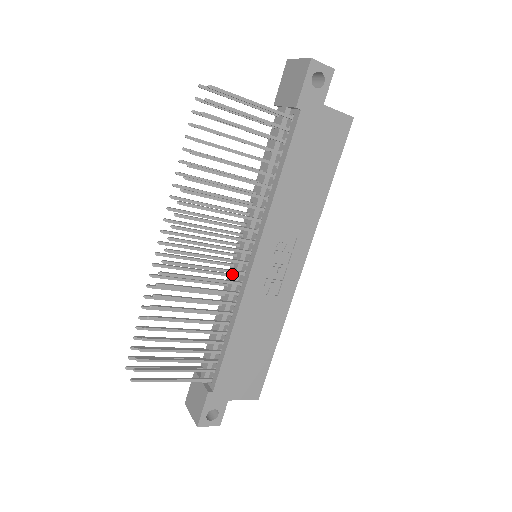
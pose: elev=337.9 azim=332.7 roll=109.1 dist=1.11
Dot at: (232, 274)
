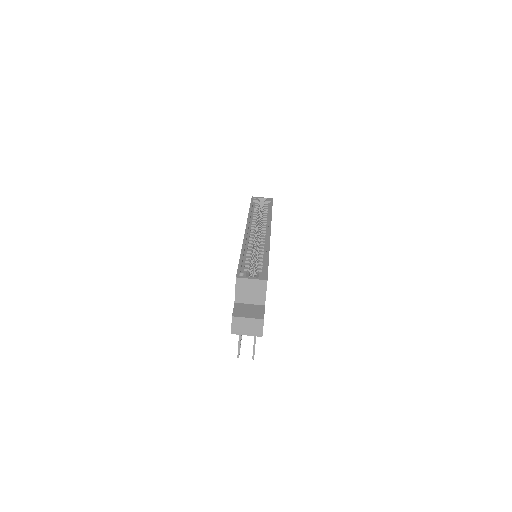
Dot at: occluded
